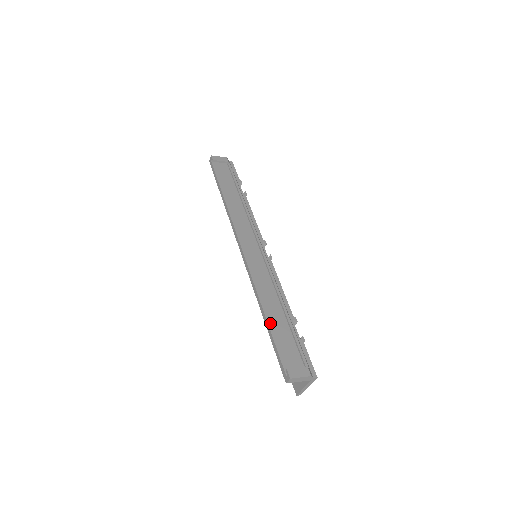
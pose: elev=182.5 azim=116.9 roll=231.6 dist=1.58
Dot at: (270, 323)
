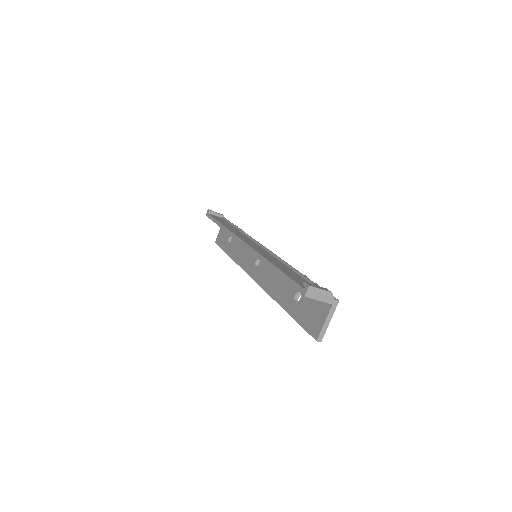
Dot at: (279, 268)
